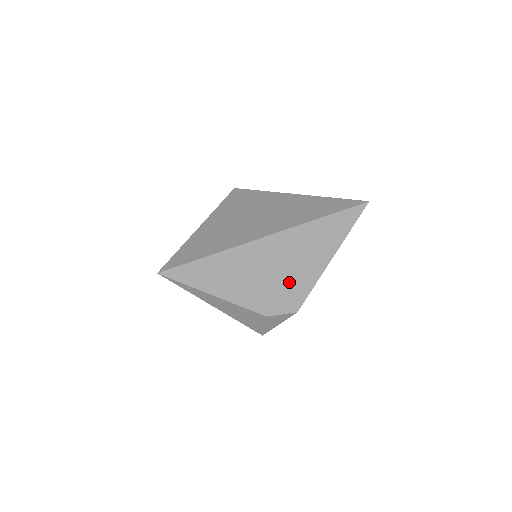
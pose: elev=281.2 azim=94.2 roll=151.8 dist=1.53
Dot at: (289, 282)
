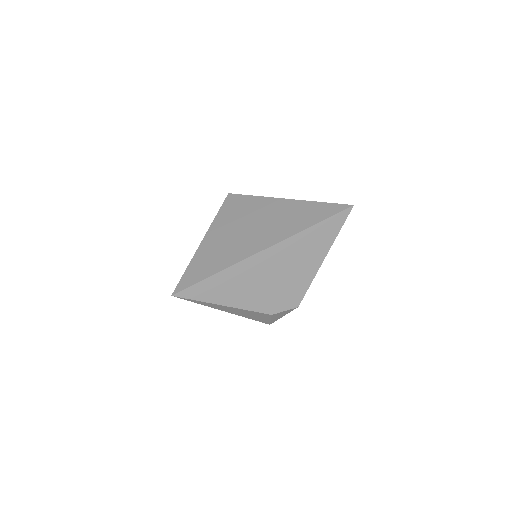
Dot at: (288, 284)
